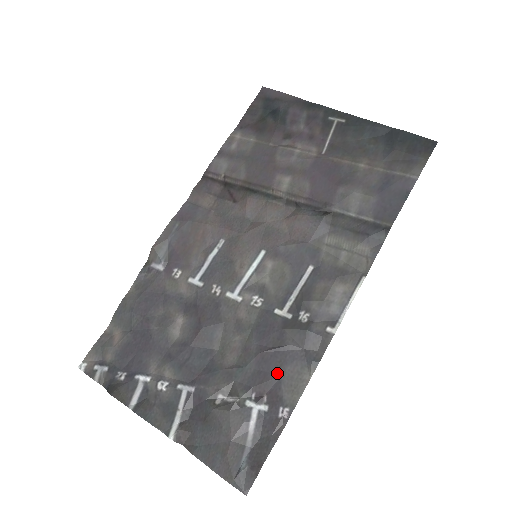
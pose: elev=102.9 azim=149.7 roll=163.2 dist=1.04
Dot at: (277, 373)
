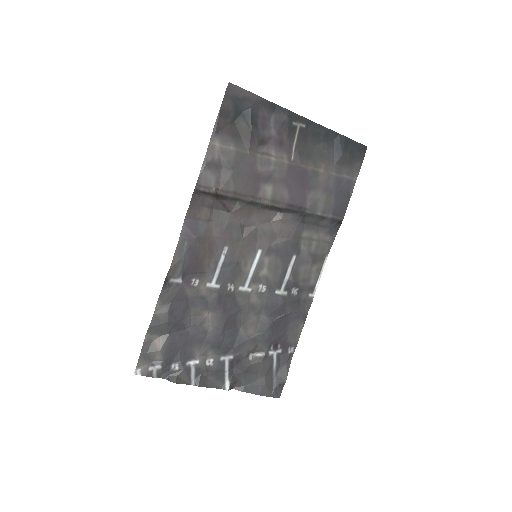
Dot at: (284, 330)
